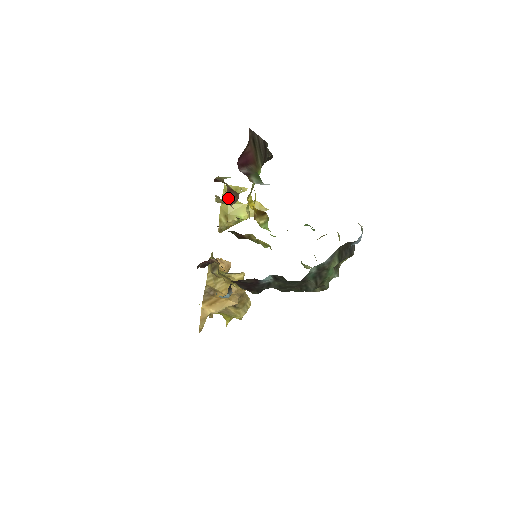
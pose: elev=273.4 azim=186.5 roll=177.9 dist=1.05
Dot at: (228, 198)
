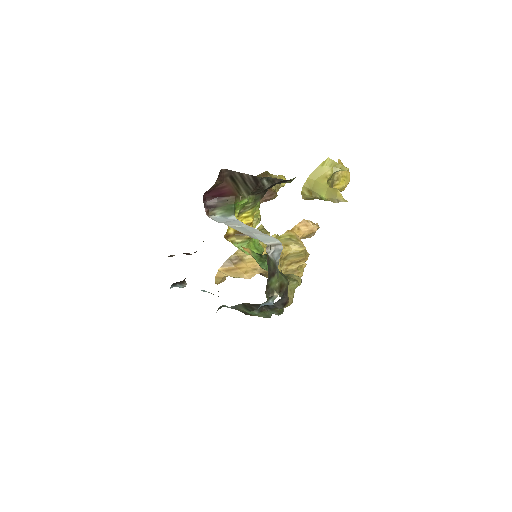
Dot at: (319, 174)
